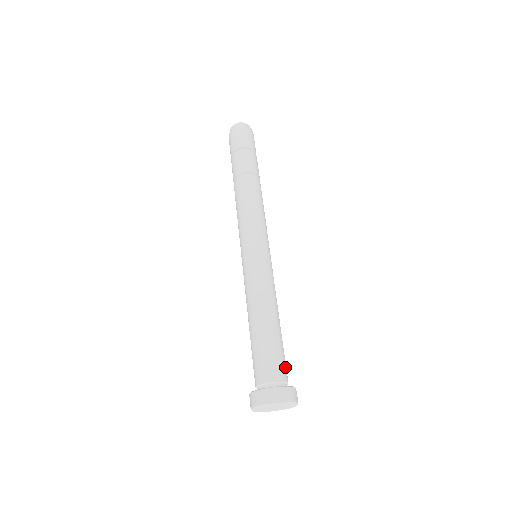
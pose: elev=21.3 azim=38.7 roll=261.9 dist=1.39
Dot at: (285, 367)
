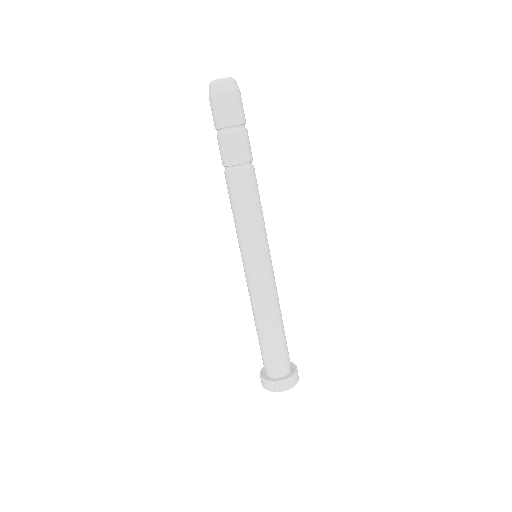
Dot at: (288, 353)
